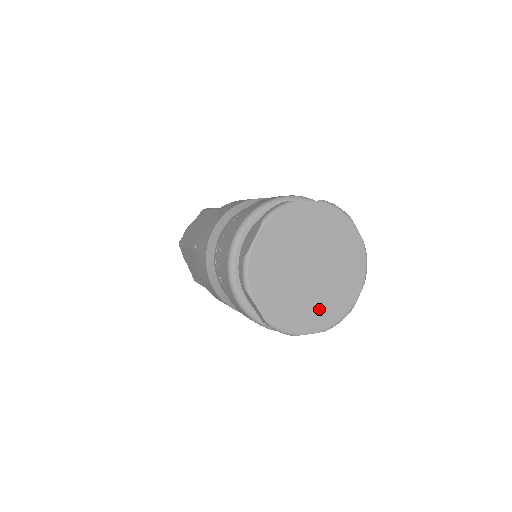
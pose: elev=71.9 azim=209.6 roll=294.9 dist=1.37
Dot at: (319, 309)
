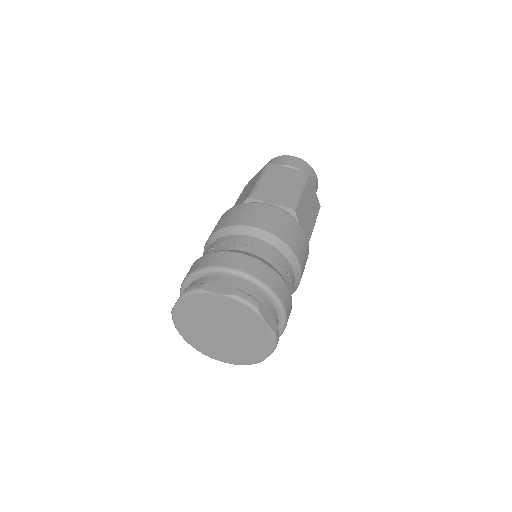
Dot at: (232, 353)
